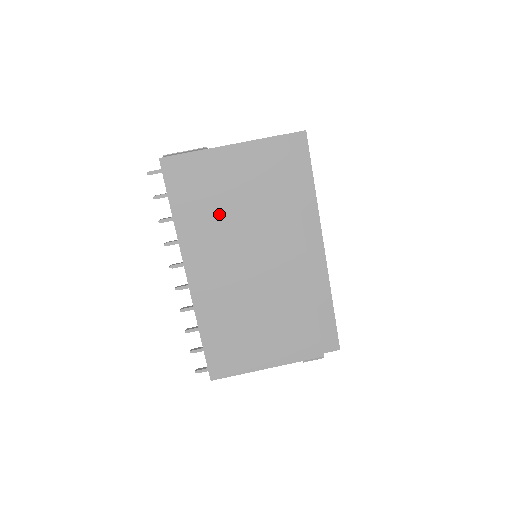
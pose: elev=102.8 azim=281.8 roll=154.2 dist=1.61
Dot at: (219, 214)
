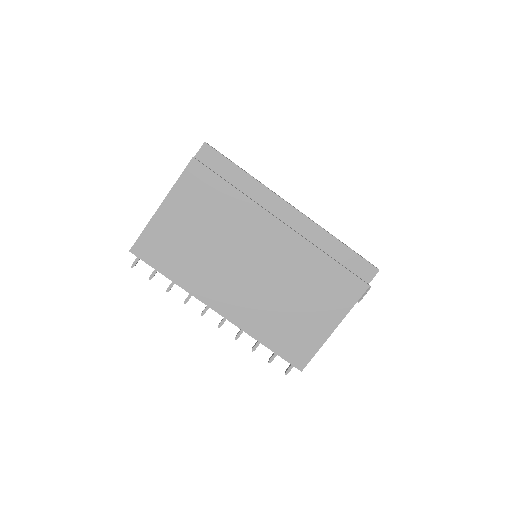
Dot at: (199, 252)
